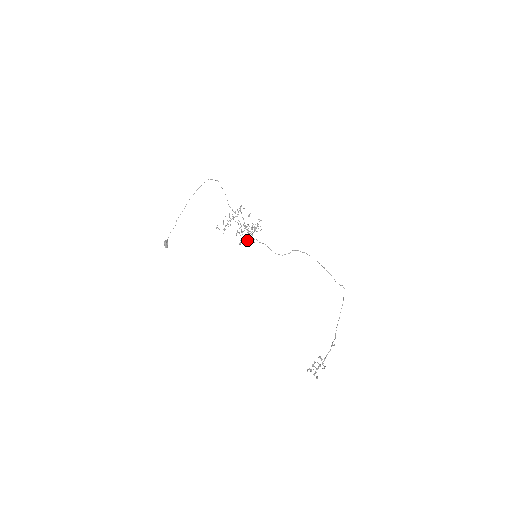
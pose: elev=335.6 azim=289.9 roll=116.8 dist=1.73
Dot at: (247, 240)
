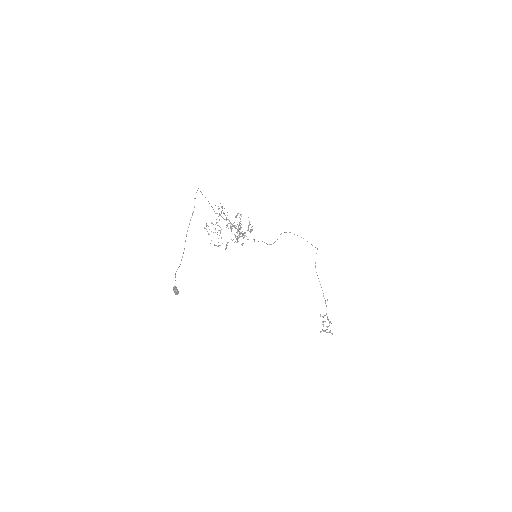
Dot at: occluded
